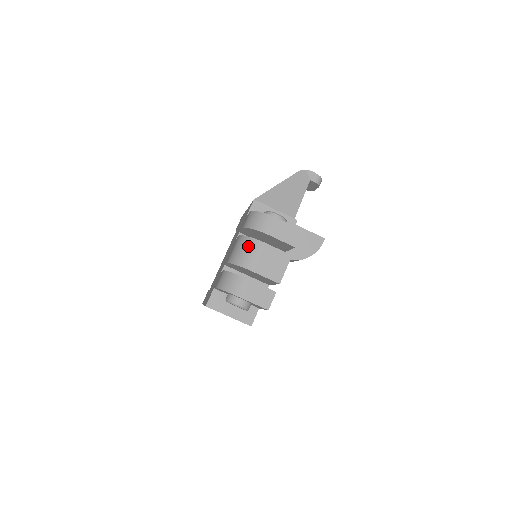
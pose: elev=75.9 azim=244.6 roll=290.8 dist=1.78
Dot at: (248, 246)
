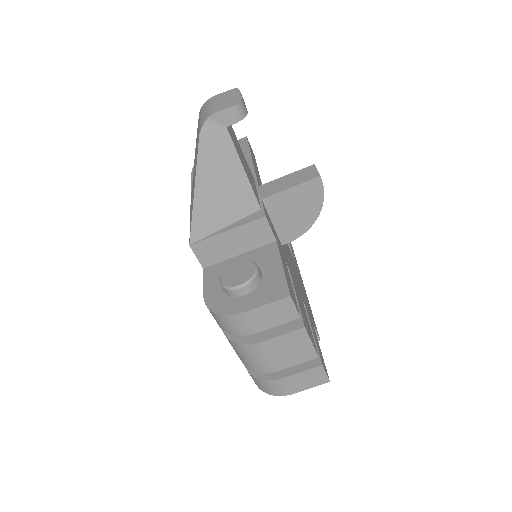
Dot at: (244, 353)
